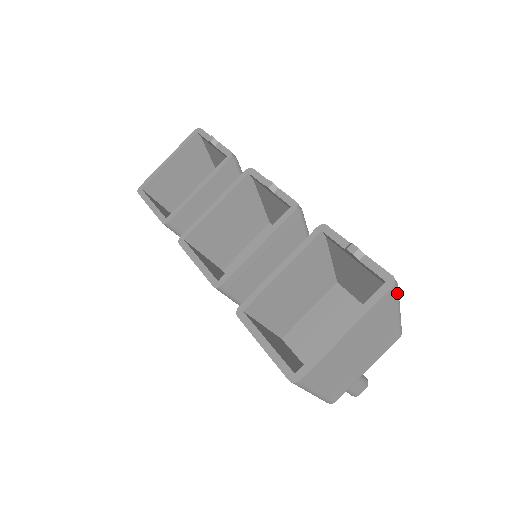
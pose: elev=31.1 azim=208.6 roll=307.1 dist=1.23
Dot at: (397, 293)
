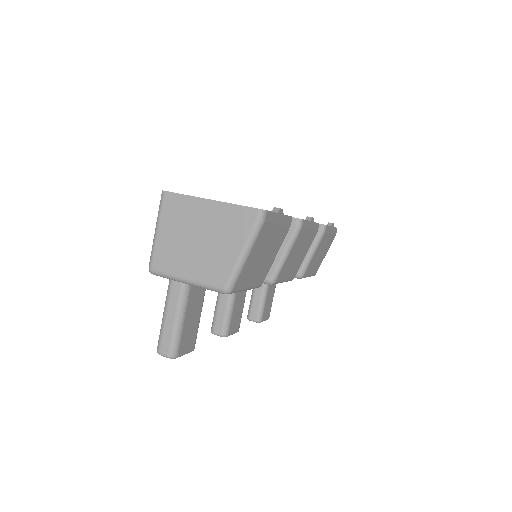
Dot at: (256, 224)
